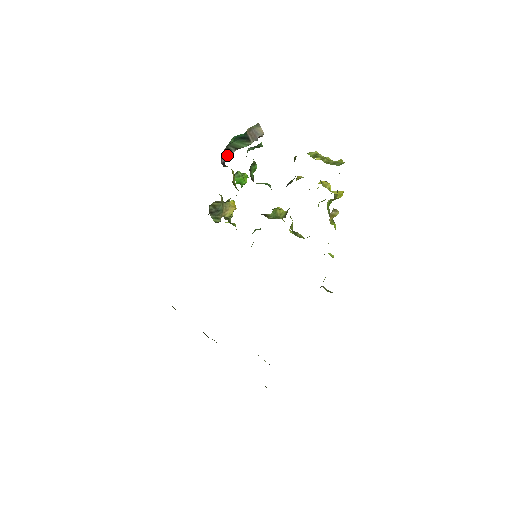
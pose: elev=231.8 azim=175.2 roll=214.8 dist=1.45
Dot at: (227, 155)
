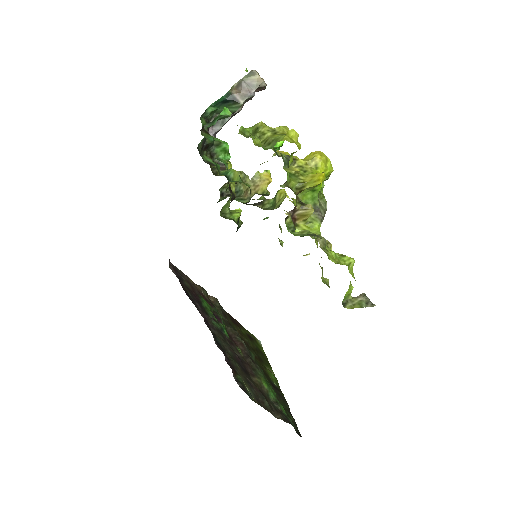
Dot at: (218, 127)
